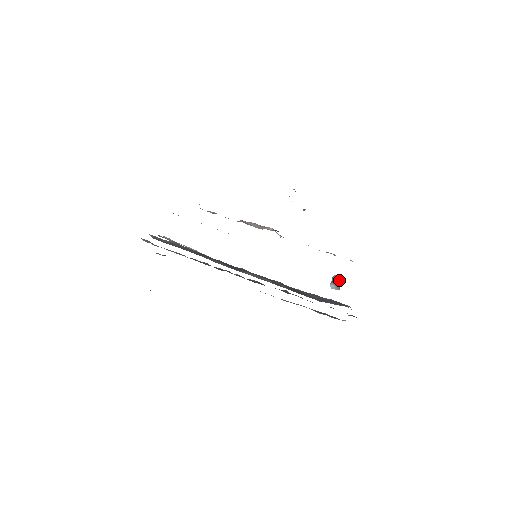
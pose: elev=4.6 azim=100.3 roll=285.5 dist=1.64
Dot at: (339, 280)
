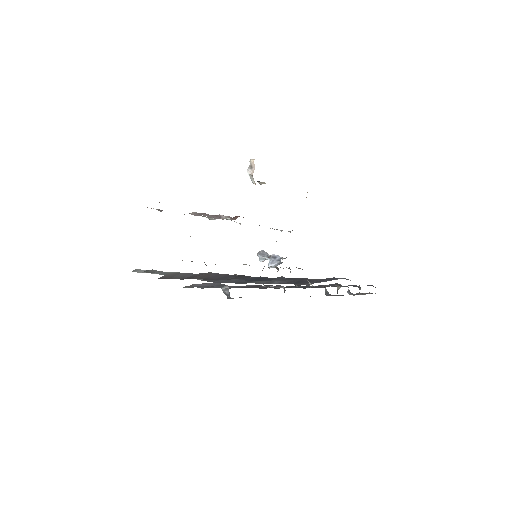
Dot at: occluded
